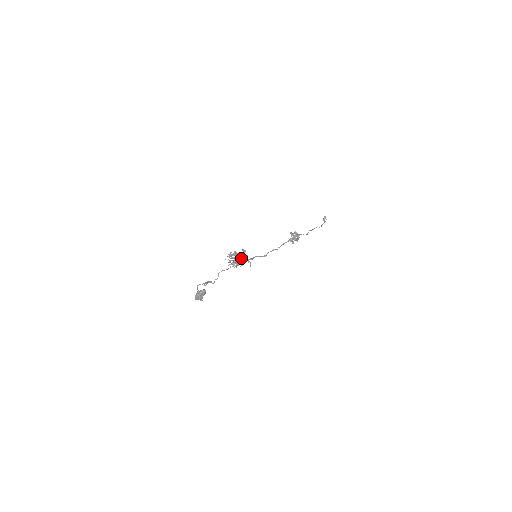
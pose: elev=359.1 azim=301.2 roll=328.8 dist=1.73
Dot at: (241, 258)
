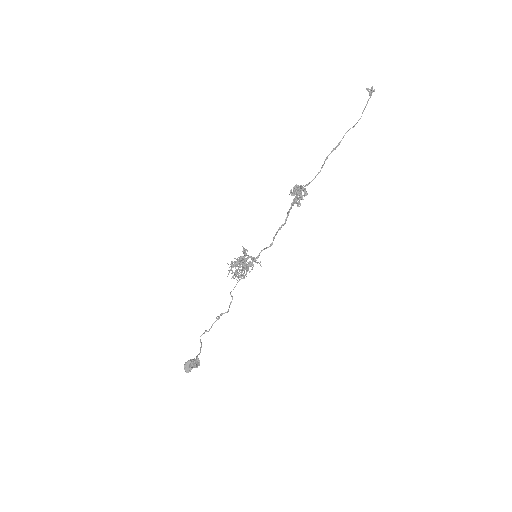
Dot at: occluded
